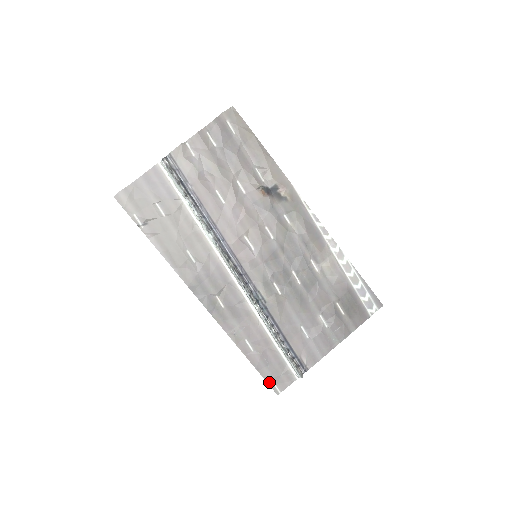
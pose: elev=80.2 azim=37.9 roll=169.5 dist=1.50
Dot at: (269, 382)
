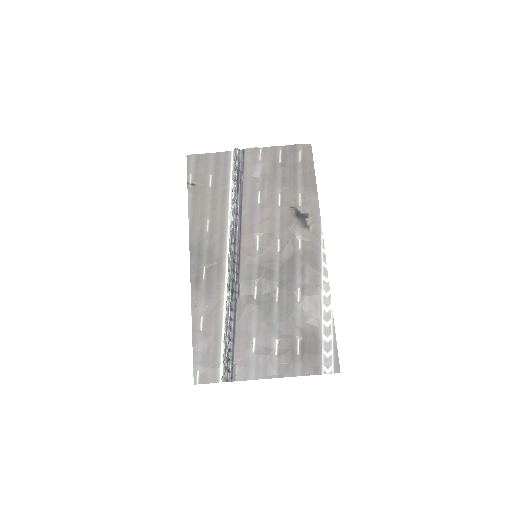
Dot at: (195, 367)
